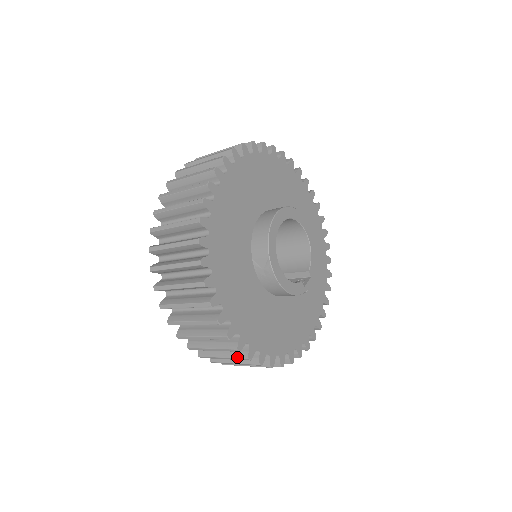
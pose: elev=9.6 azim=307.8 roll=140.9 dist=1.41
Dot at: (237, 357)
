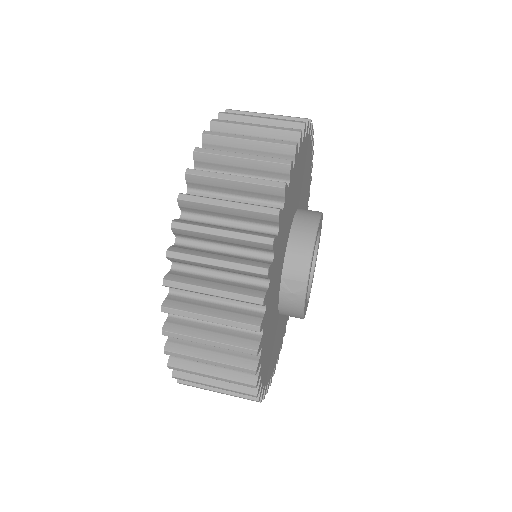
Dot at: (242, 396)
